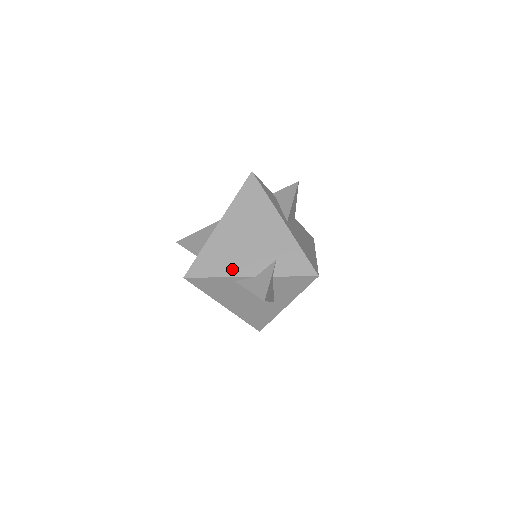
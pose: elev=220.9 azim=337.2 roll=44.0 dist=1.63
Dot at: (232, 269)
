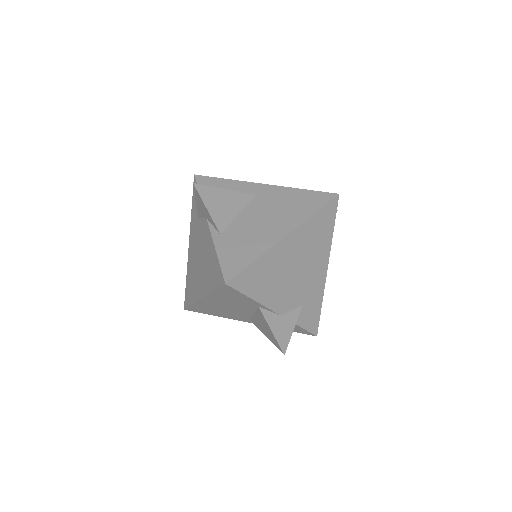
Dot at: (269, 297)
